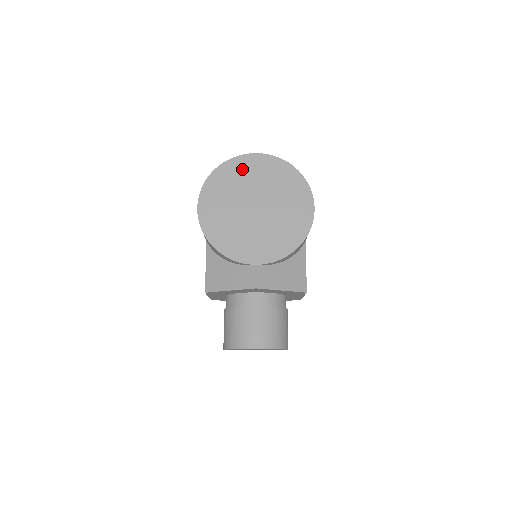
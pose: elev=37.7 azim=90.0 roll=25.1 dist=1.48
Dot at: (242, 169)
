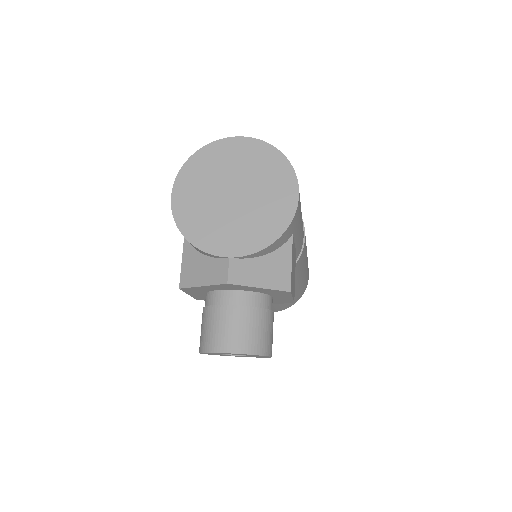
Dot at: (222, 154)
